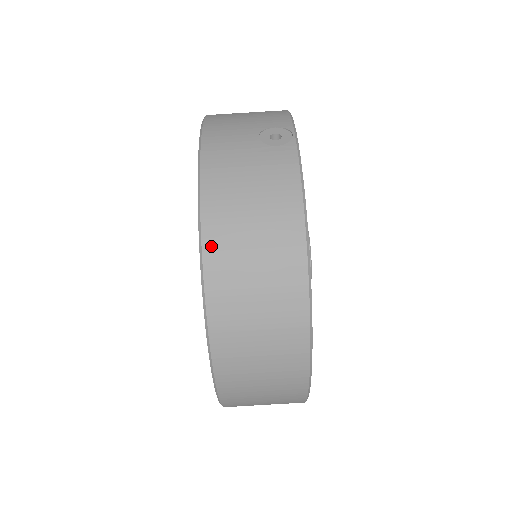
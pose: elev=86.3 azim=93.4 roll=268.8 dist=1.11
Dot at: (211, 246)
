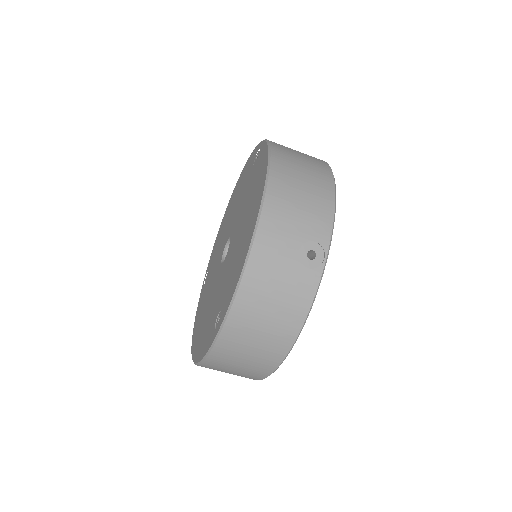
Dot at: (230, 327)
